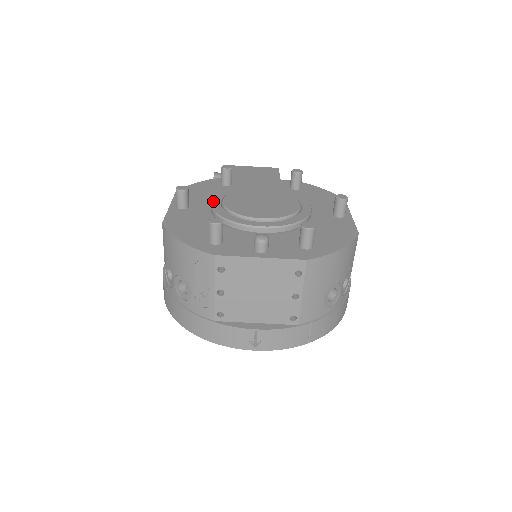
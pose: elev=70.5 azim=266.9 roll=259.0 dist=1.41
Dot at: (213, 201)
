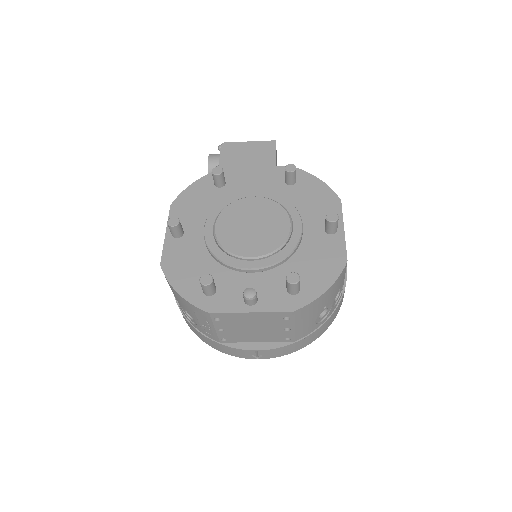
Dot at: (205, 228)
